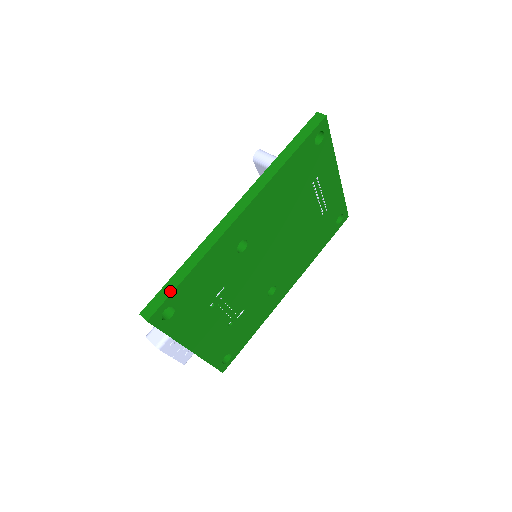
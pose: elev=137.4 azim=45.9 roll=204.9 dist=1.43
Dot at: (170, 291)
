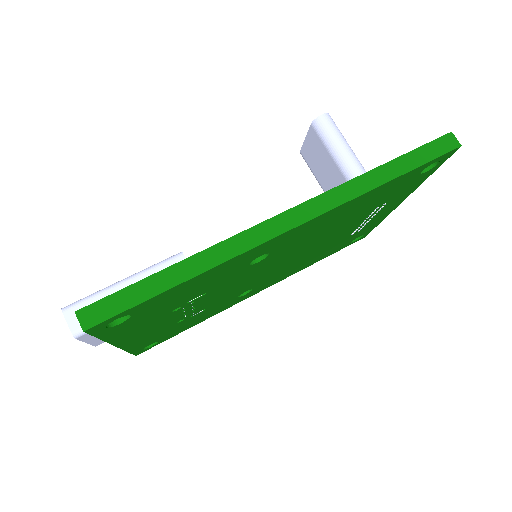
Dot at: (139, 299)
